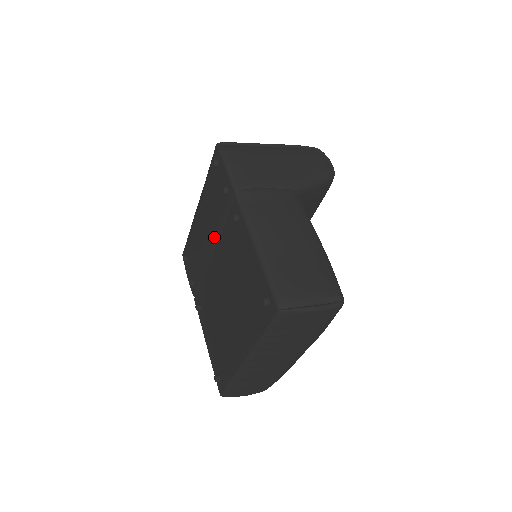
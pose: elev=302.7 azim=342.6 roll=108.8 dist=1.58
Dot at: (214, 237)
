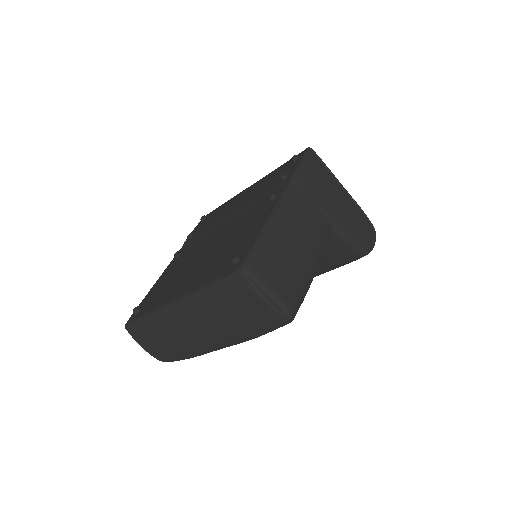
Dot at: (242, 208)
